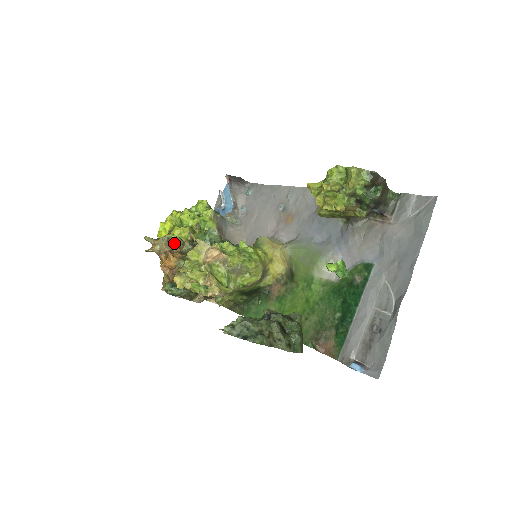
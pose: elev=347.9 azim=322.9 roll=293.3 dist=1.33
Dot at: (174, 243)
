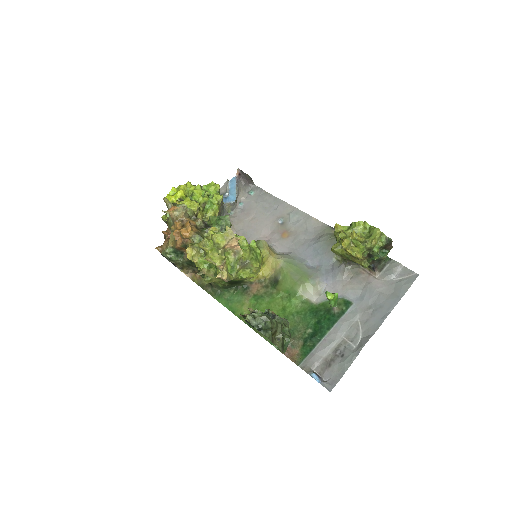
Dot at: occluded
